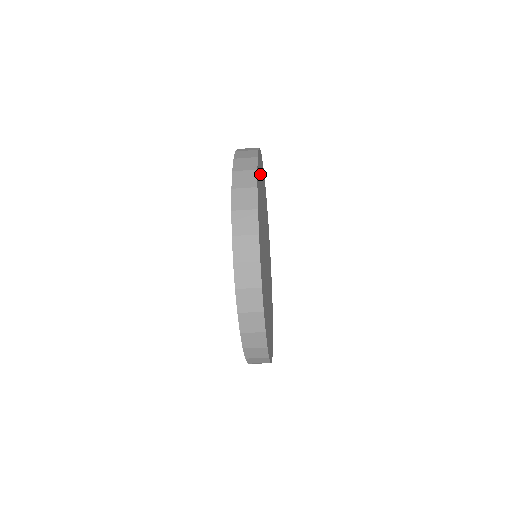
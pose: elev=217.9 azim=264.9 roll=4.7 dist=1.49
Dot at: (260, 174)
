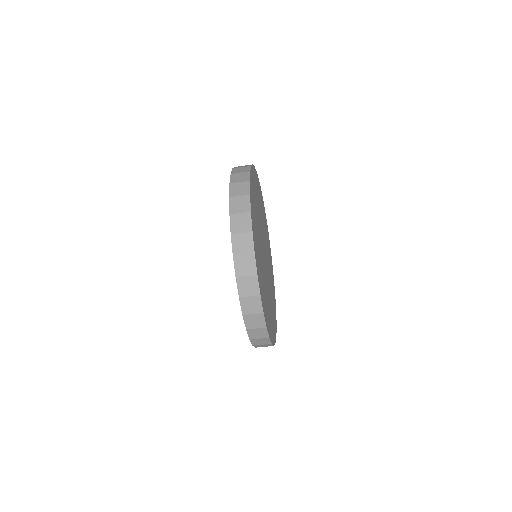
Dot at: (253, 207)
